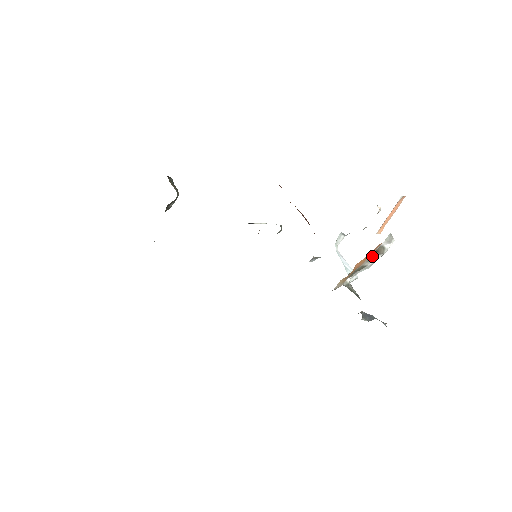
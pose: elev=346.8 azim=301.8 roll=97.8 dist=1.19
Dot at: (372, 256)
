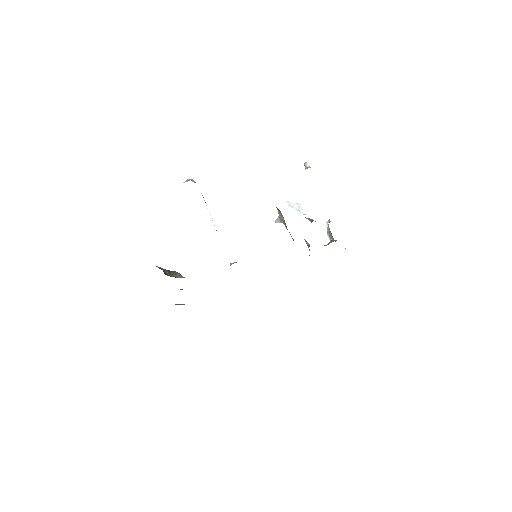
Dot at: occluded
